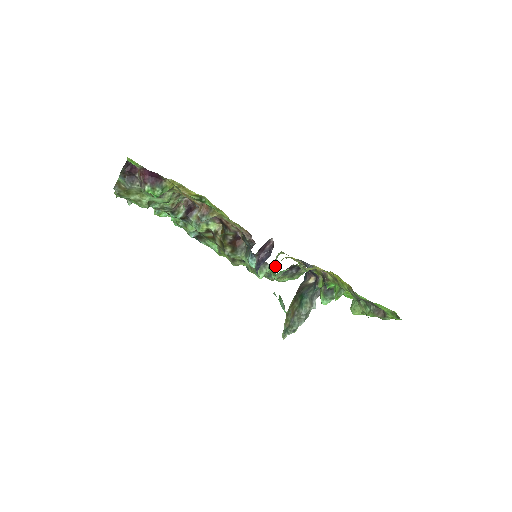
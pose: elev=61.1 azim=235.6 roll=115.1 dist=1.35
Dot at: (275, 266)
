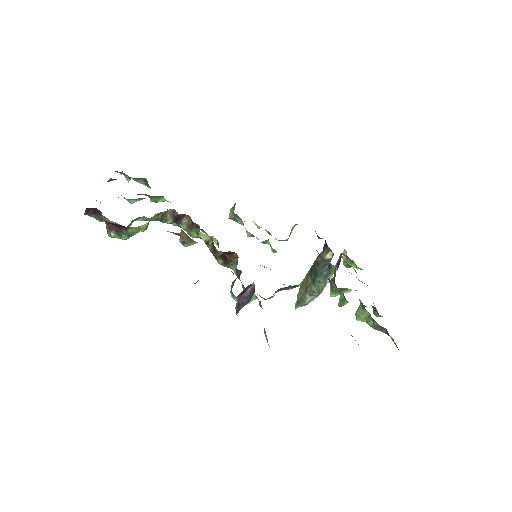
Dot at: (260, 301)
